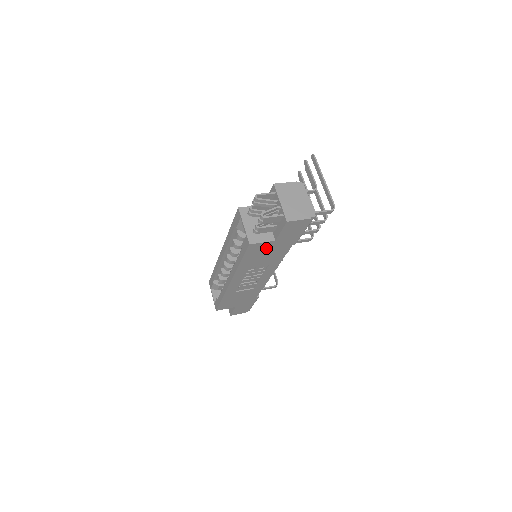
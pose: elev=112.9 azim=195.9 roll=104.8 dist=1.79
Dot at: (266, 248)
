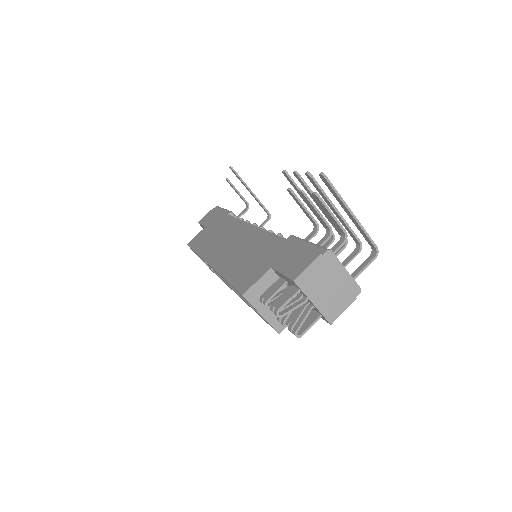
Dot at: occluded
